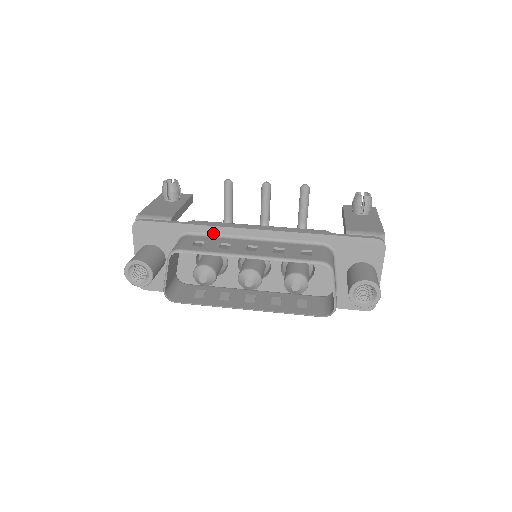
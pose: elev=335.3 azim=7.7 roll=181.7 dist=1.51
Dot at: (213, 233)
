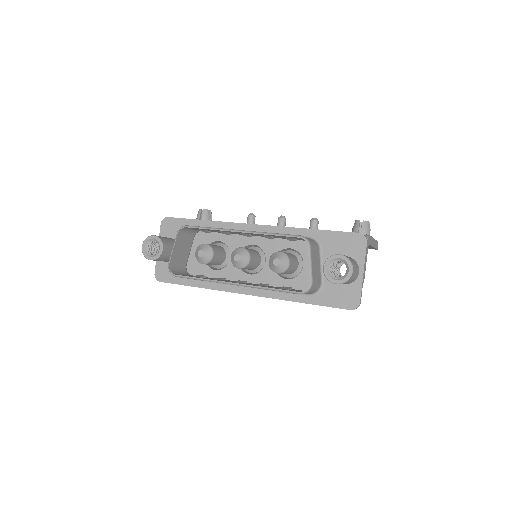
Dot at: occluded
